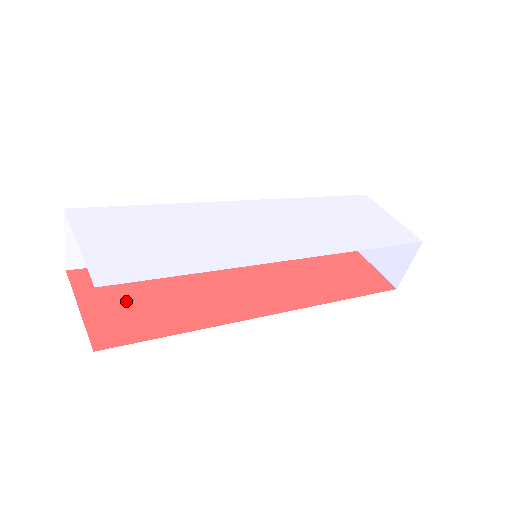
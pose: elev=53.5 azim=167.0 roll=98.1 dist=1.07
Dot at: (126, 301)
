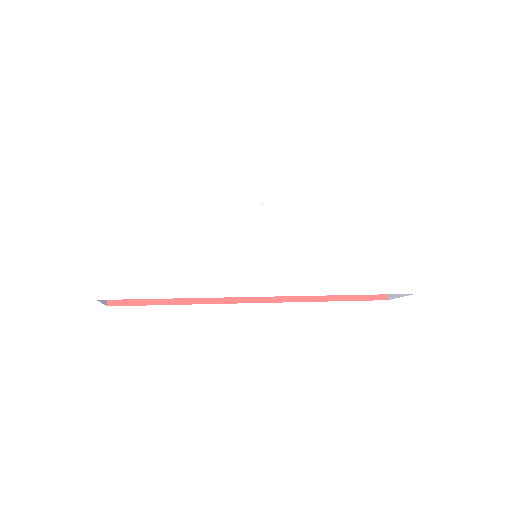
Dot at: occluded
